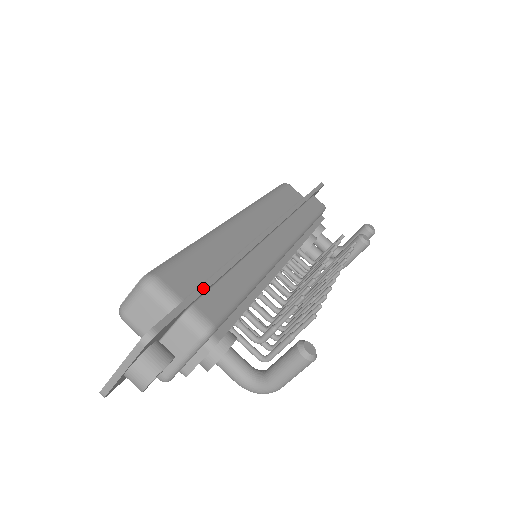
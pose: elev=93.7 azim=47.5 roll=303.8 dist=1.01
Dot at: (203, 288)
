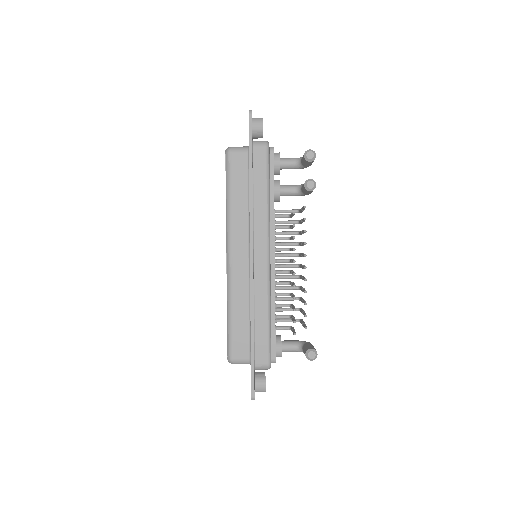
Dot at: (252, 355)
